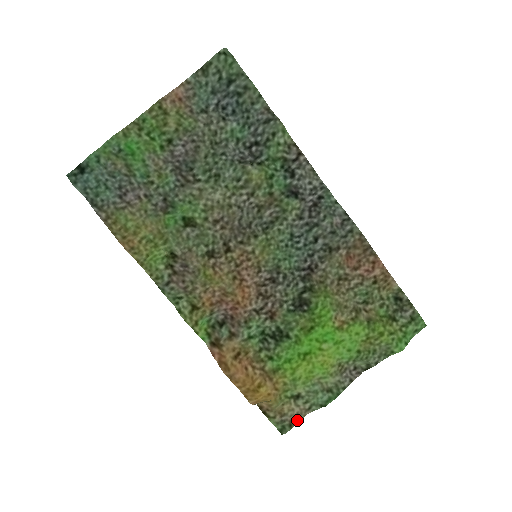
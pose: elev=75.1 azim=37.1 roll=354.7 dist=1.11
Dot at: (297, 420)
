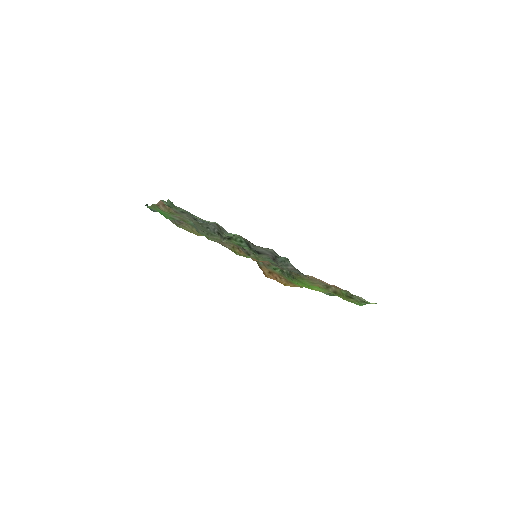
Dot at: occluded
